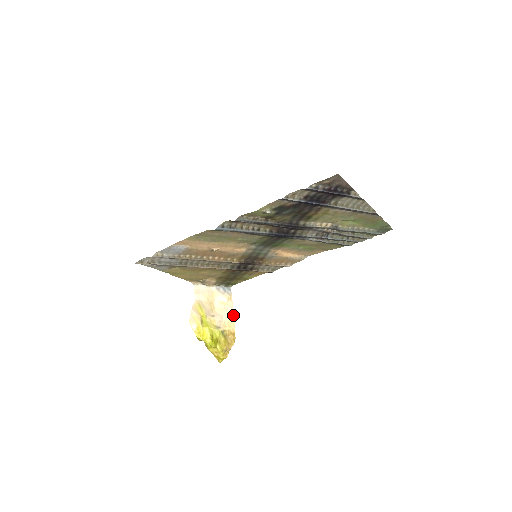
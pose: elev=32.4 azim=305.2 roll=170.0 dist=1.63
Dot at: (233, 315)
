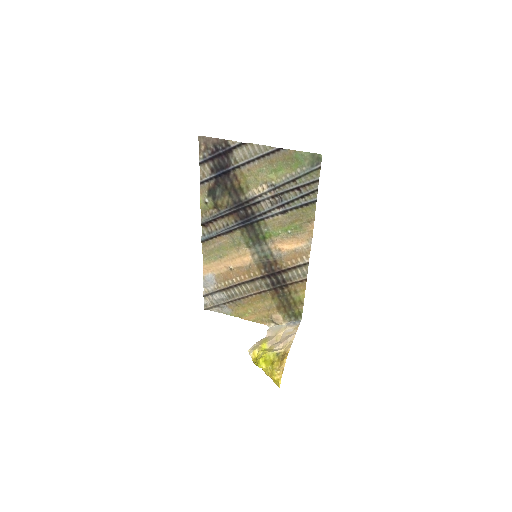
Dot at: (293, 339)
